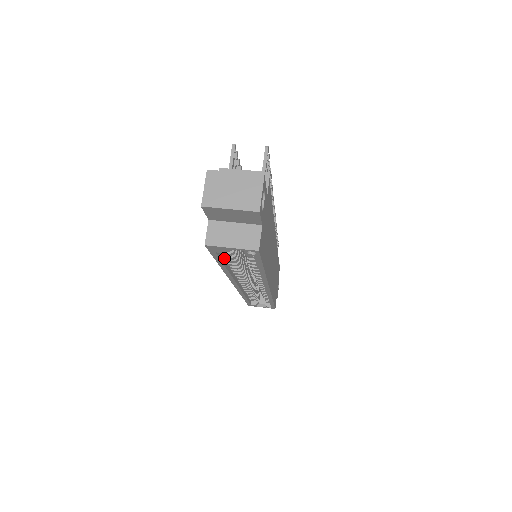
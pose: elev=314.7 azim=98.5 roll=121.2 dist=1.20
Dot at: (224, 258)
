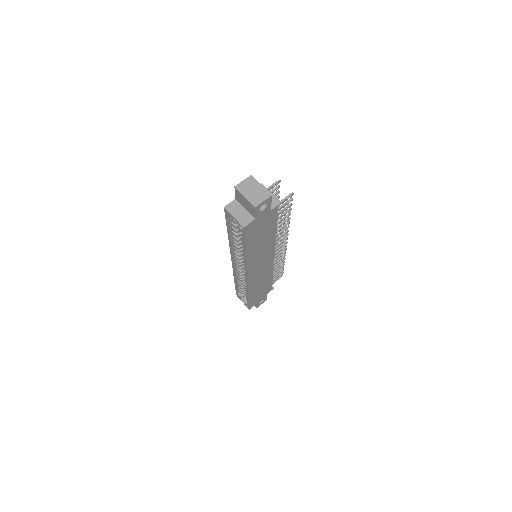
Dot at: (232, 229)
